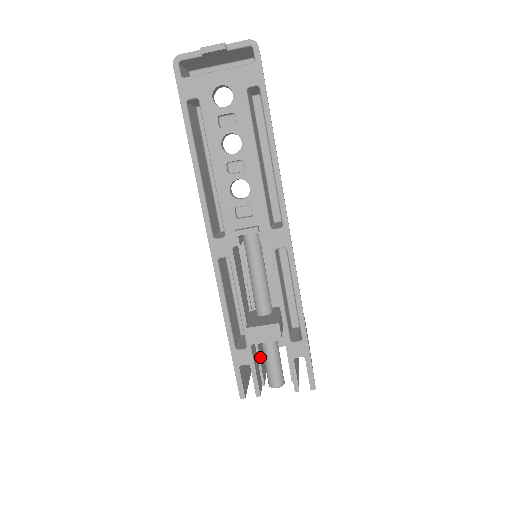
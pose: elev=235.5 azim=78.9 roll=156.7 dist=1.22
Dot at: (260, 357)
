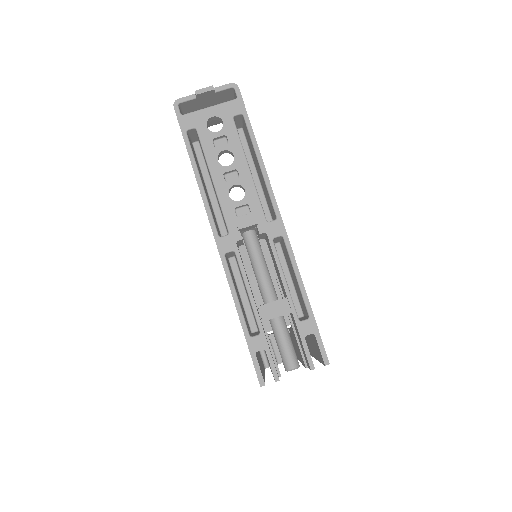
Dot at: (272, 350)
